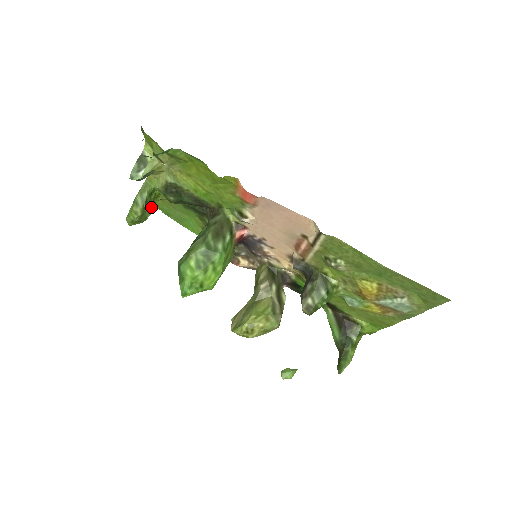
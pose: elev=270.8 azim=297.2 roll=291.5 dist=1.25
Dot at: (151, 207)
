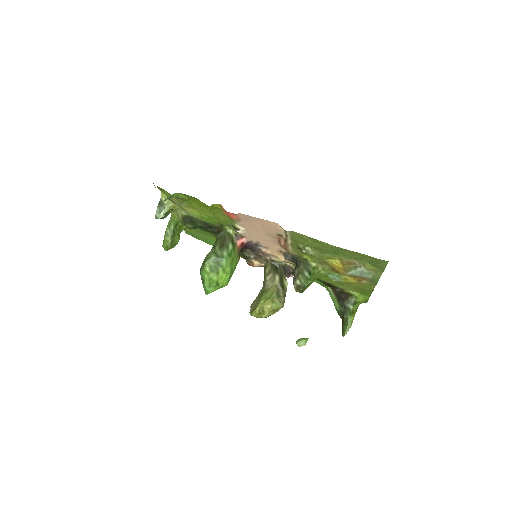
Dot at: (178, 235)
